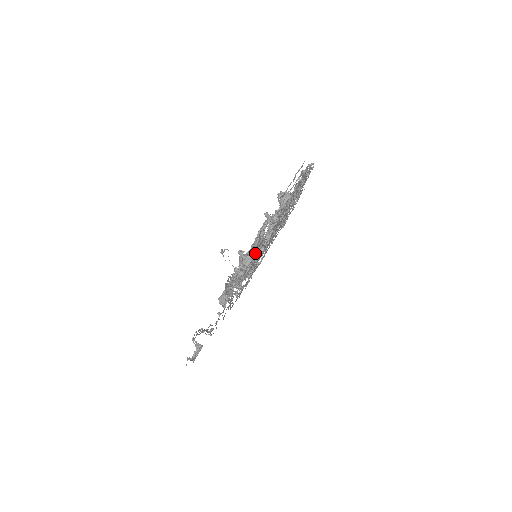
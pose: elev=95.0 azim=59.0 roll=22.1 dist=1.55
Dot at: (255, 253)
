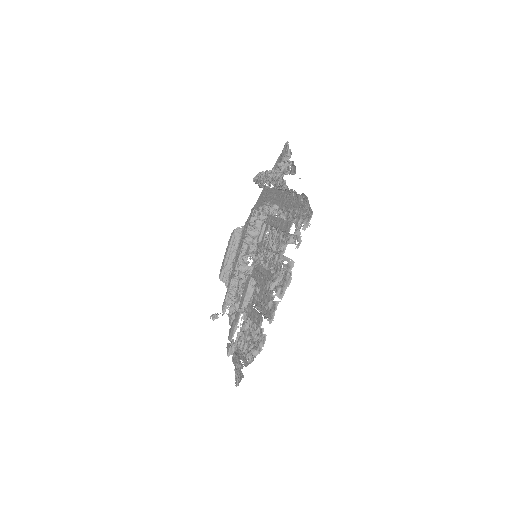
Dot at: occluded
